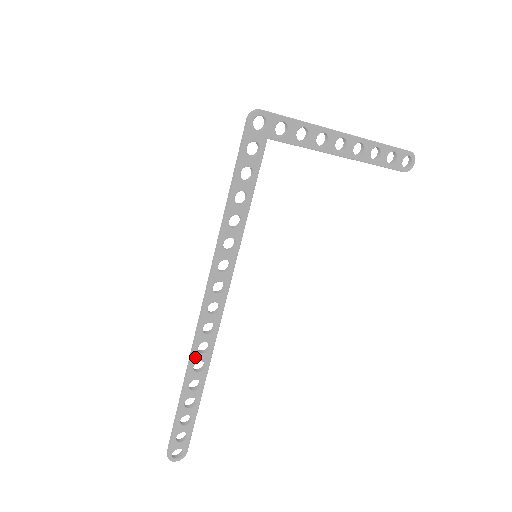
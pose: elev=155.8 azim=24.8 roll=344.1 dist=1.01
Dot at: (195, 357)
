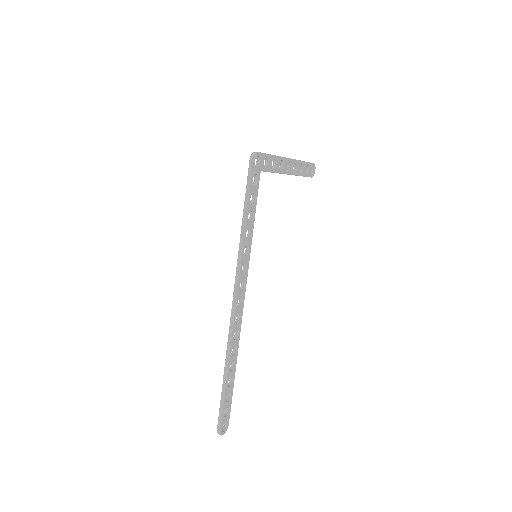
Dot at: (232, 344)
